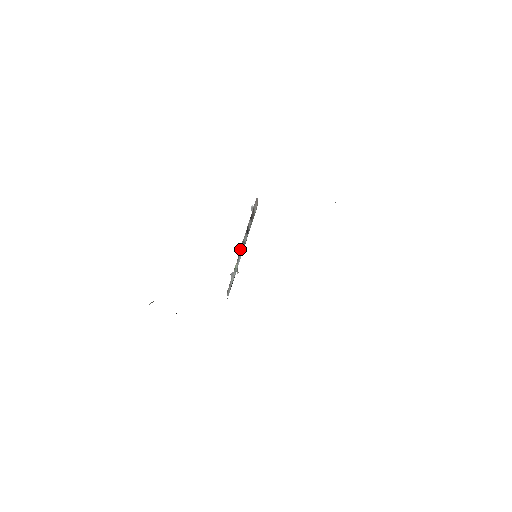
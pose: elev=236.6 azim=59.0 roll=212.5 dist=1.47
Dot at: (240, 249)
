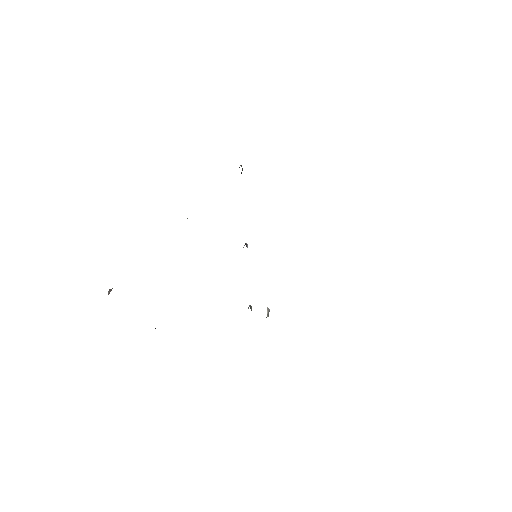
Dot at: occluded
